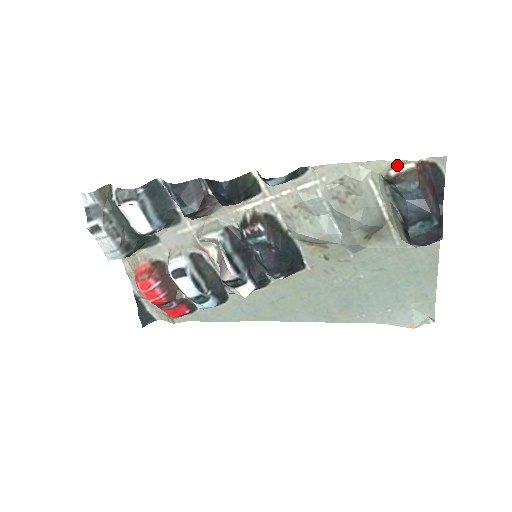
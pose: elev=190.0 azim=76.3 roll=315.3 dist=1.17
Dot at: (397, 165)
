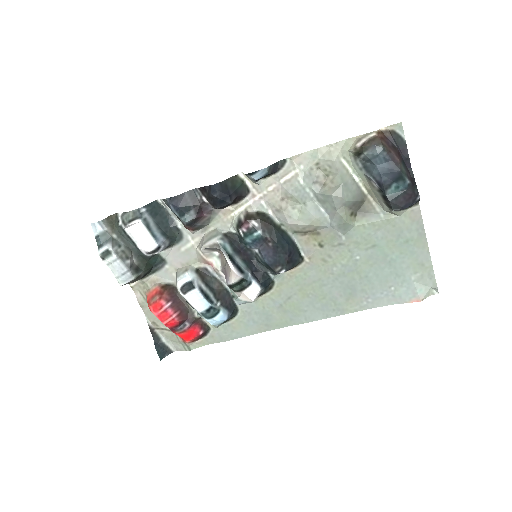
Dot at: (361, 138)
